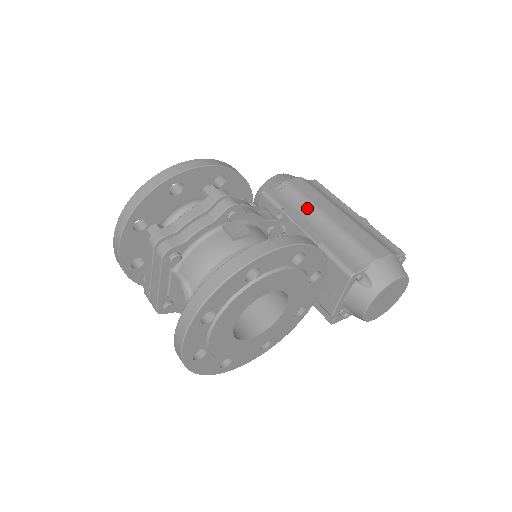
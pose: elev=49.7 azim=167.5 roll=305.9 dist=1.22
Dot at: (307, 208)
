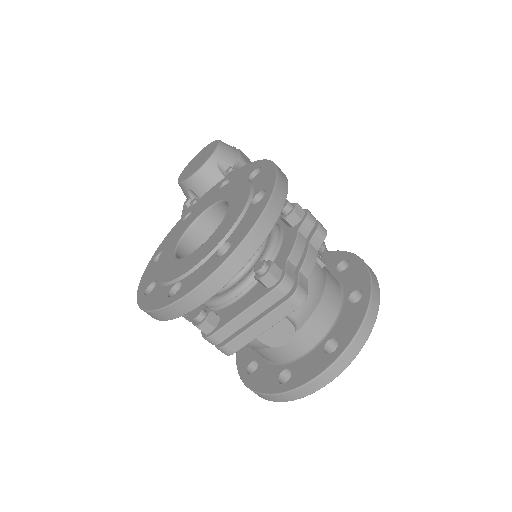
Dot at: occluded
